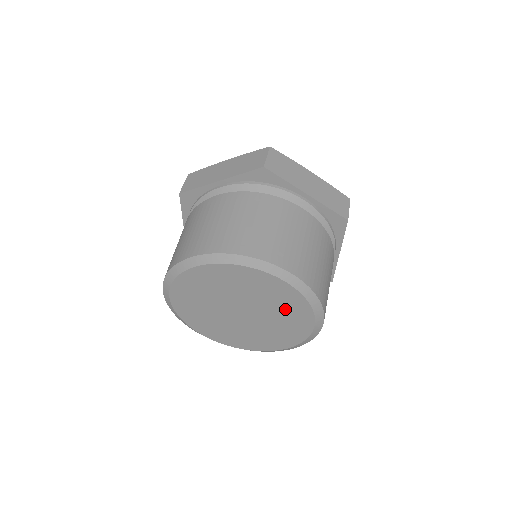
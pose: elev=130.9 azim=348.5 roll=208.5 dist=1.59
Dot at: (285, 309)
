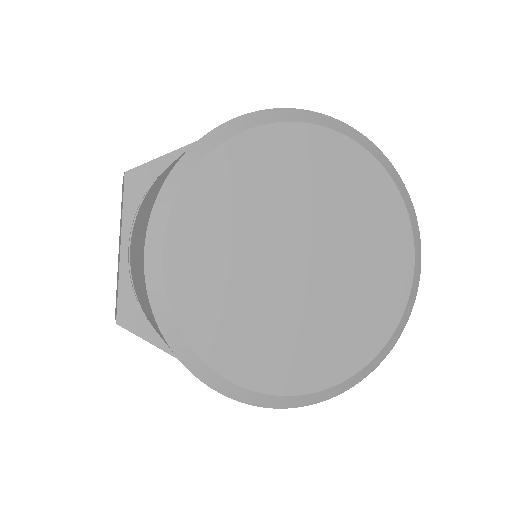
Dot at: (372, 229)
